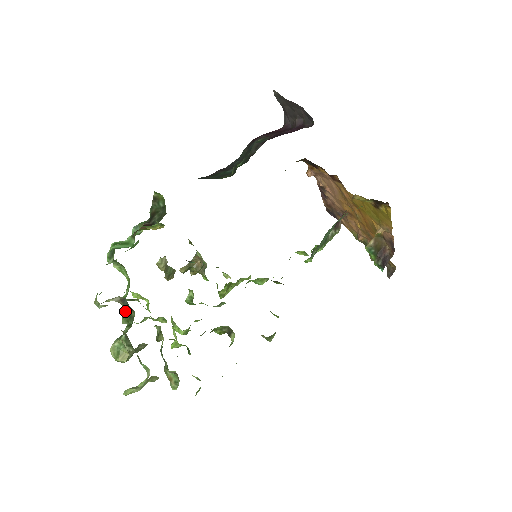
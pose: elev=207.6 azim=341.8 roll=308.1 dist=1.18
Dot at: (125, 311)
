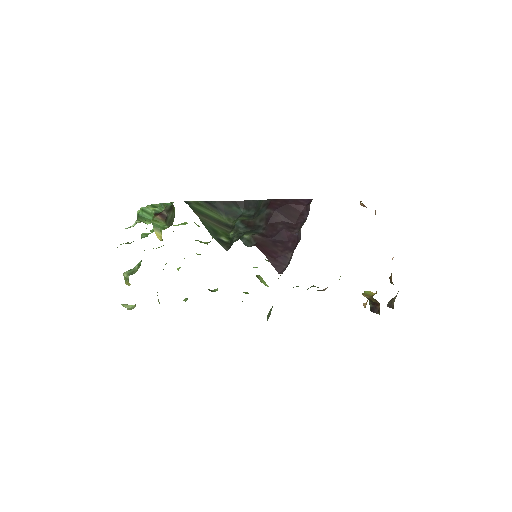
Dot at: occluded
